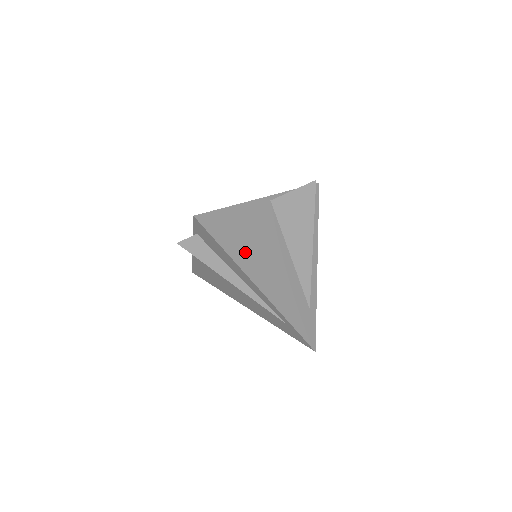
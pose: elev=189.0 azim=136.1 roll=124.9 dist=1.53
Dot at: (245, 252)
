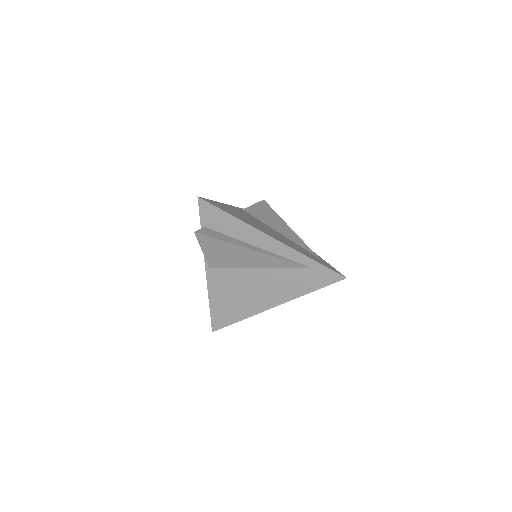
Dot at: (246, 221)
